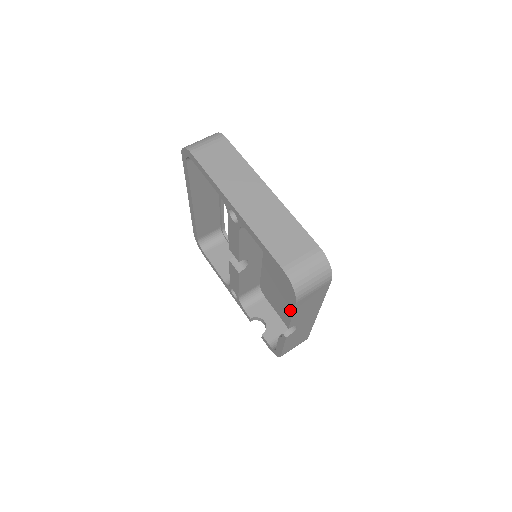
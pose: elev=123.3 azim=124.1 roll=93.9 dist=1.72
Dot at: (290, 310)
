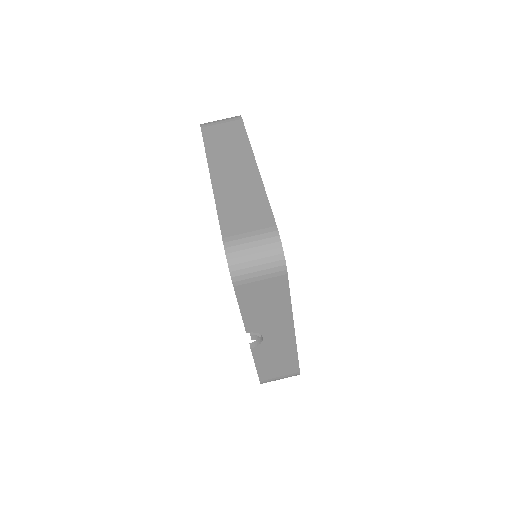
Dot at: occluded
